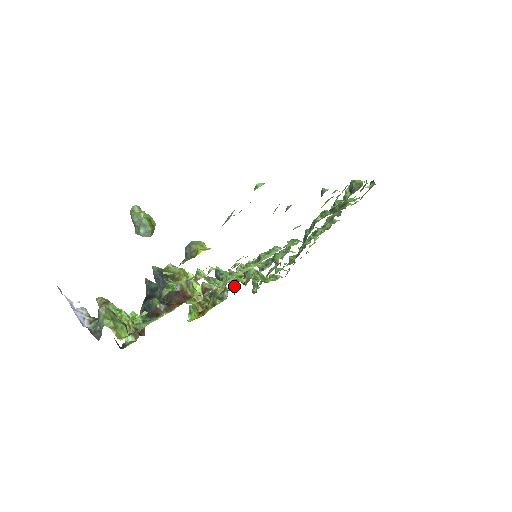
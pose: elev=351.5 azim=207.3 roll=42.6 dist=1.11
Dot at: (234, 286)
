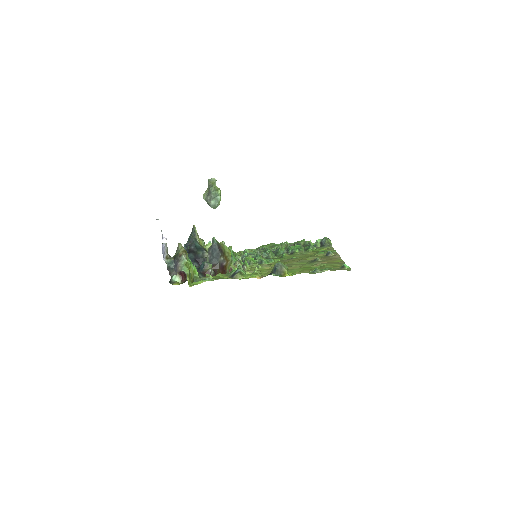
Dot at: occluded
